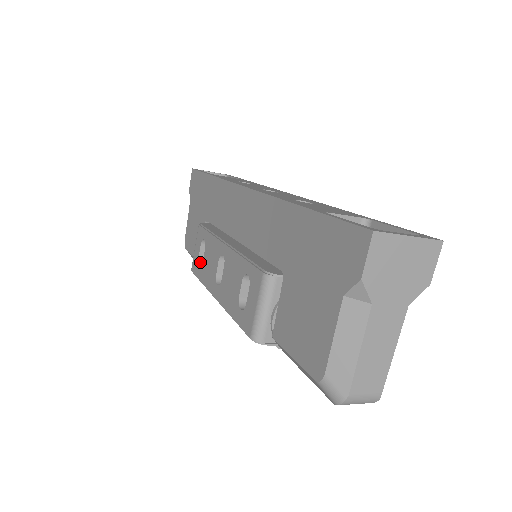
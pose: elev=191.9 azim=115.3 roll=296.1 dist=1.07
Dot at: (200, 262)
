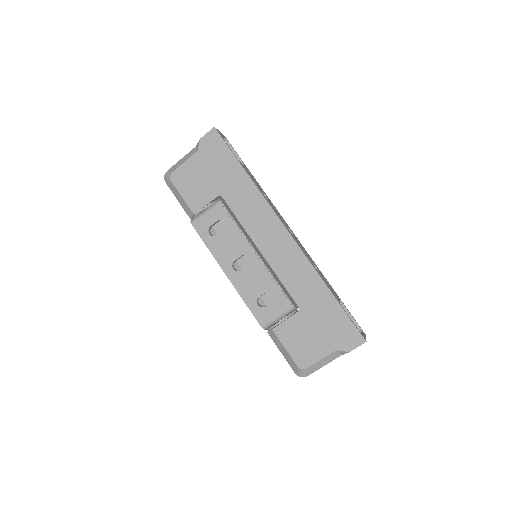
Dot at: (209, 229)
